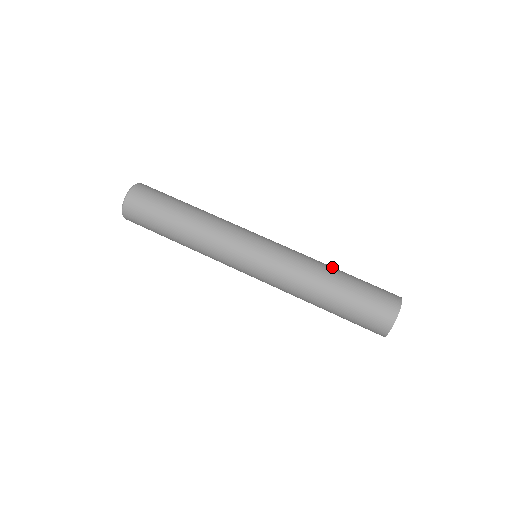
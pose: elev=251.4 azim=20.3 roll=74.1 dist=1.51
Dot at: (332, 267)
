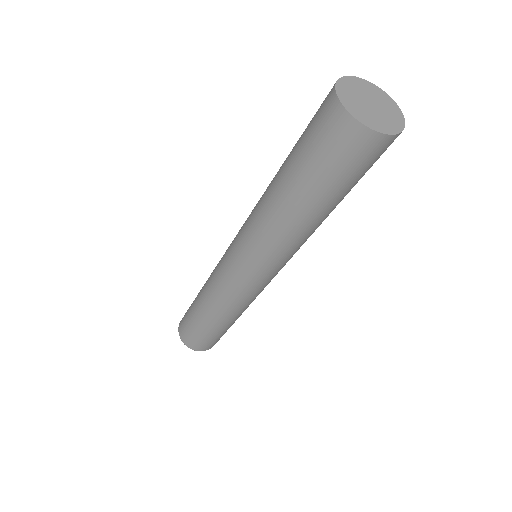
Dot at: occluded
